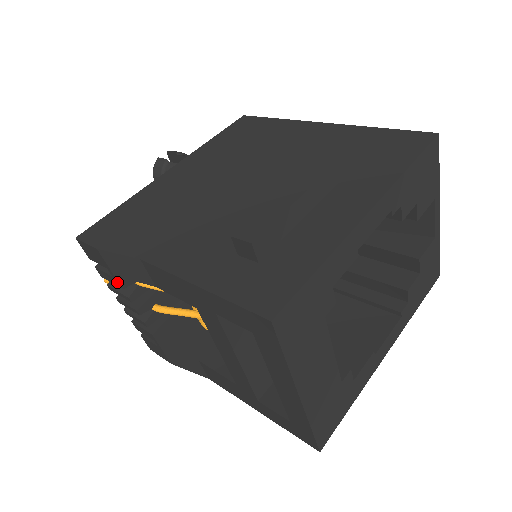
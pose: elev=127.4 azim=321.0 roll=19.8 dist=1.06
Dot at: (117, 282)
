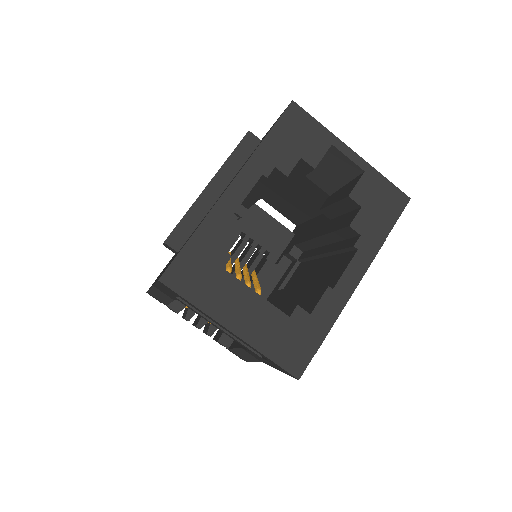
Dot at: (173, 310)
